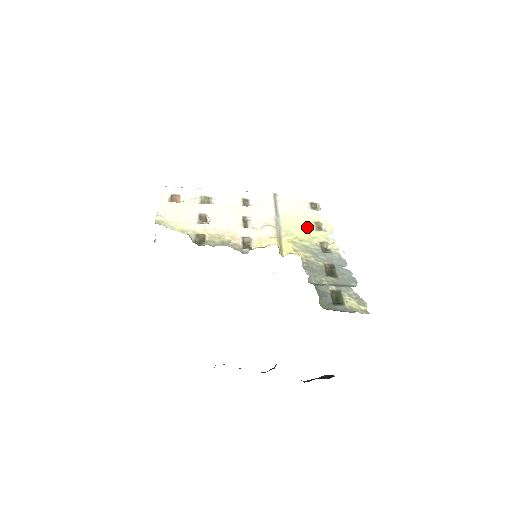
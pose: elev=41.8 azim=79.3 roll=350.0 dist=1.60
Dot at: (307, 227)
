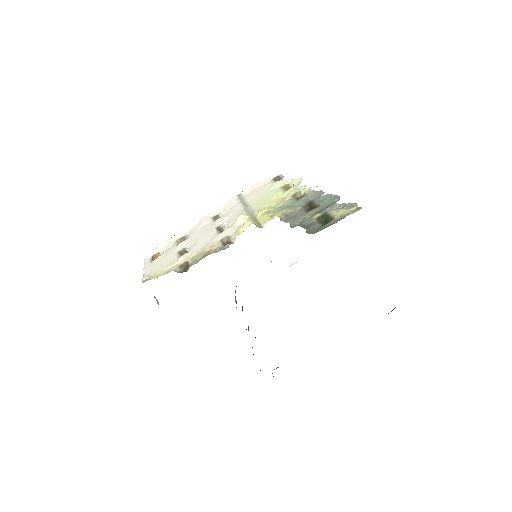
Dot at: (276, 195)
